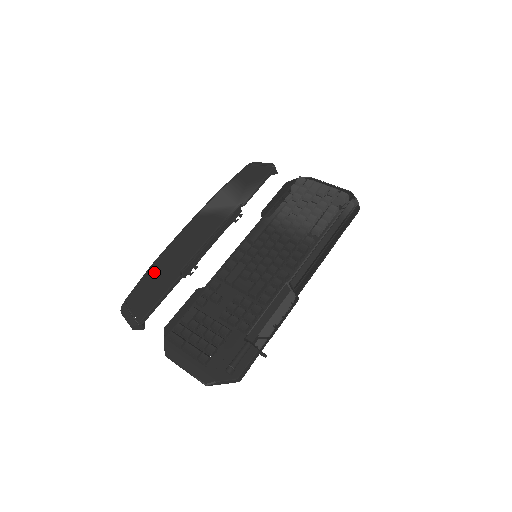
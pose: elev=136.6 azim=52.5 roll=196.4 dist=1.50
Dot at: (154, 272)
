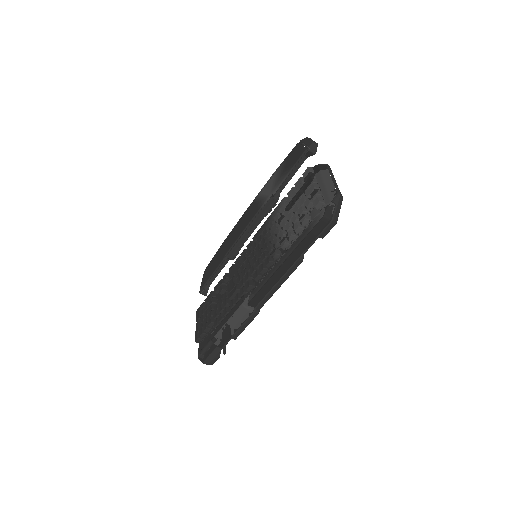
Dot at: (219, 251)
